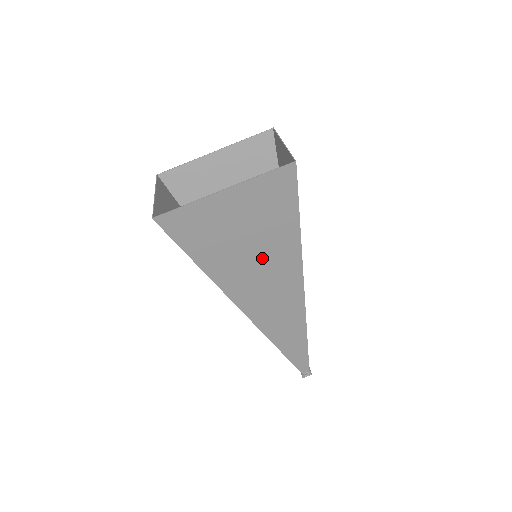
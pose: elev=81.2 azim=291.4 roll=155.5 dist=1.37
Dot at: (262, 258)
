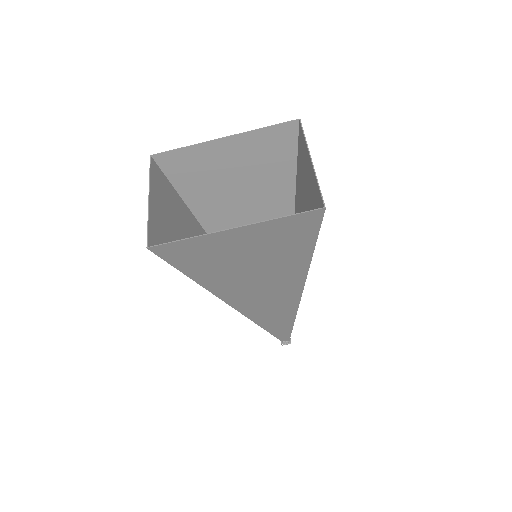
Dot at: (264, 275)
